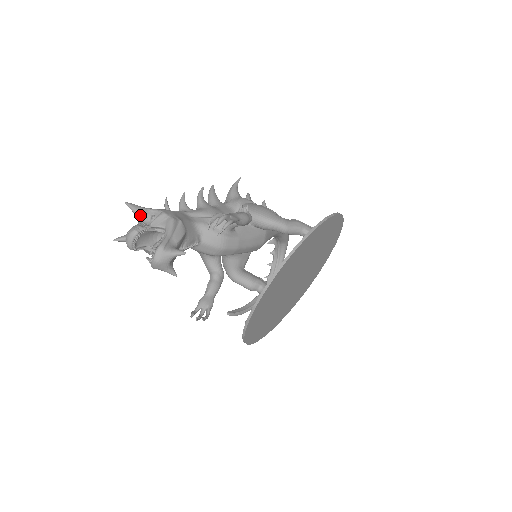
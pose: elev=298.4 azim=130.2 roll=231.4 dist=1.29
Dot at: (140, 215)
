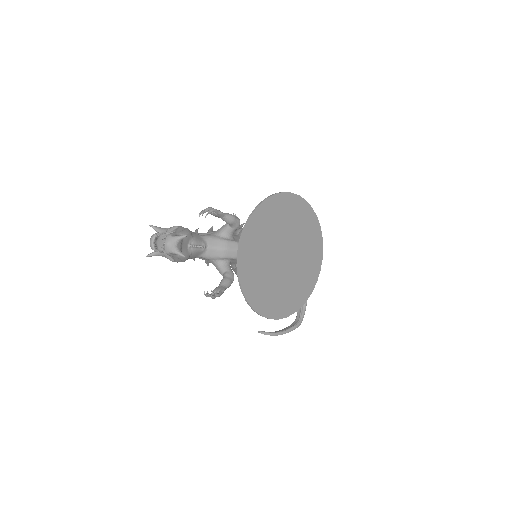
Dot at: (160, 231)
